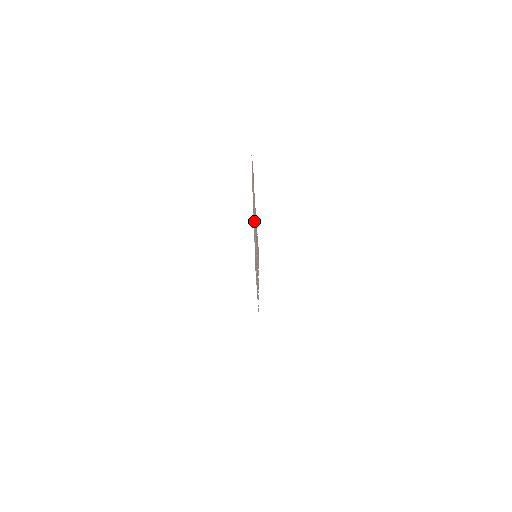
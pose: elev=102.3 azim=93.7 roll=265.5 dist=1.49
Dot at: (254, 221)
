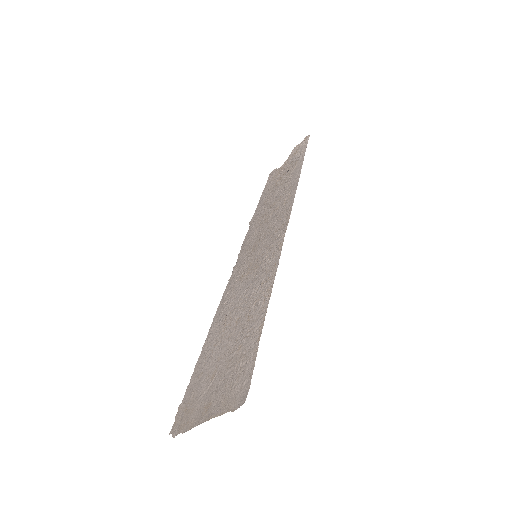
Dot at: (246, 312)
